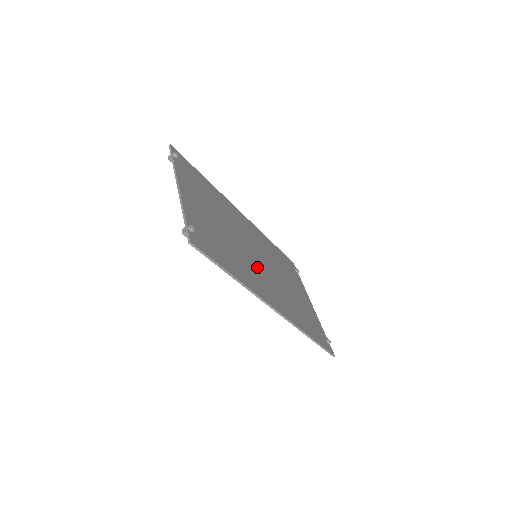
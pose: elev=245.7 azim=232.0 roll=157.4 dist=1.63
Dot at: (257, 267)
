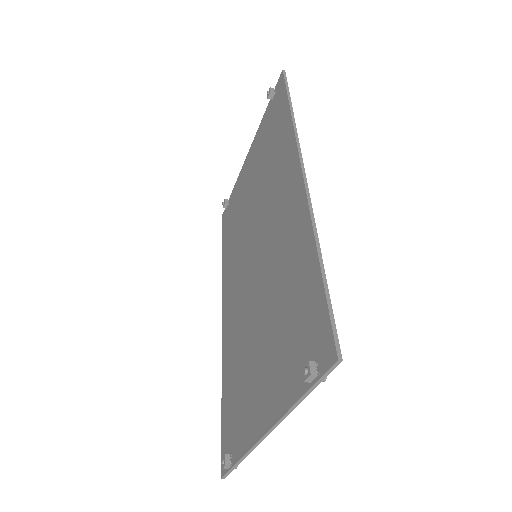
Dot at: occluded
